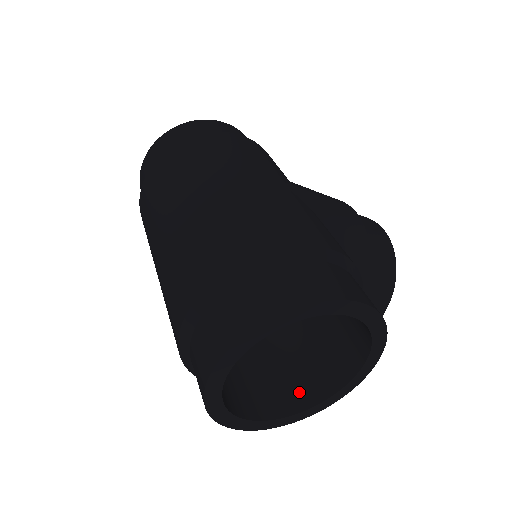
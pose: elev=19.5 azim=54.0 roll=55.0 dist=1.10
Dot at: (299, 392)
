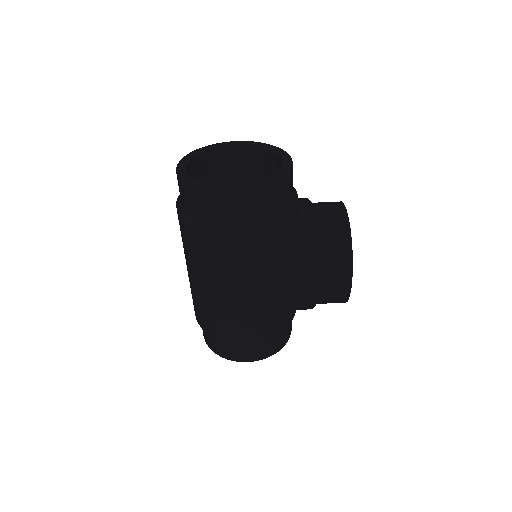
Dot at: occluded
